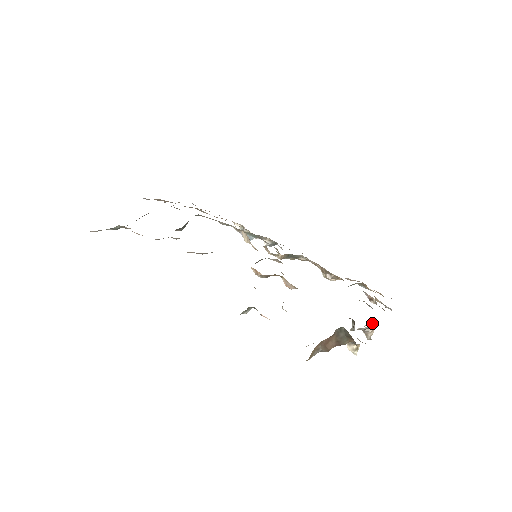
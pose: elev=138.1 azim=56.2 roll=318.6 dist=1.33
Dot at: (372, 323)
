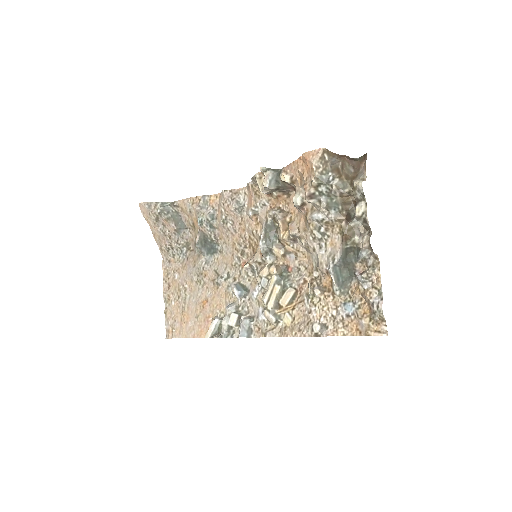
Dot at: (369, 239)
